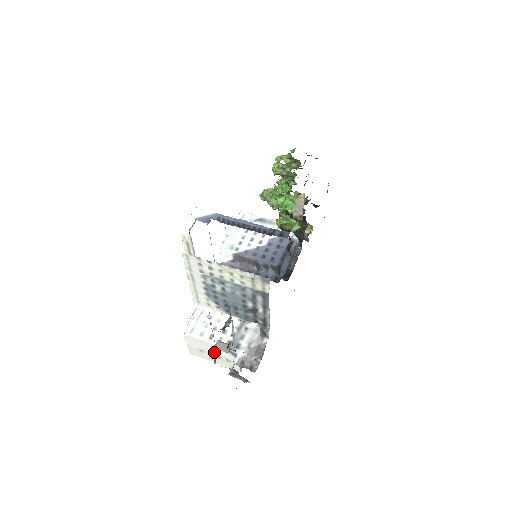
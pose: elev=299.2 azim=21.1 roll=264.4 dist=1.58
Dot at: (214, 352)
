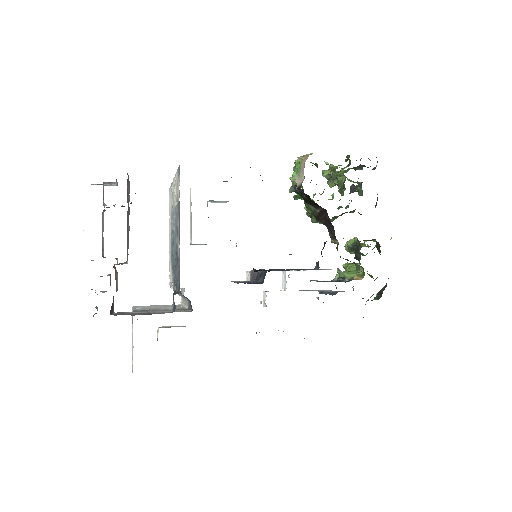
Dot at: occluded
